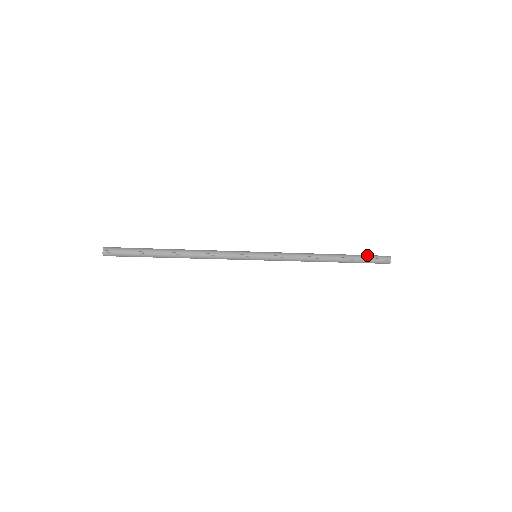
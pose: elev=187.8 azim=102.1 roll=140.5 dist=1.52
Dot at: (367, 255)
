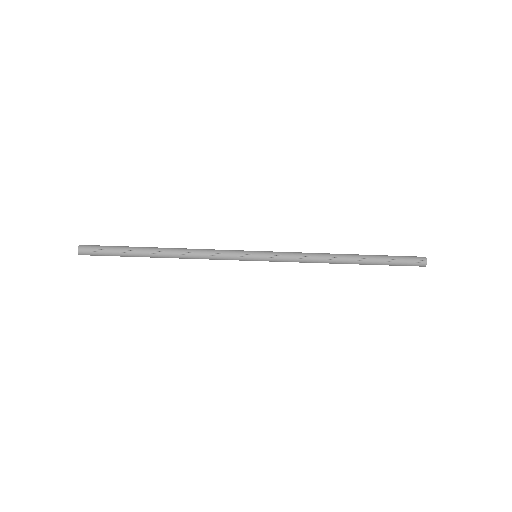
Dot at: (395, 256)
